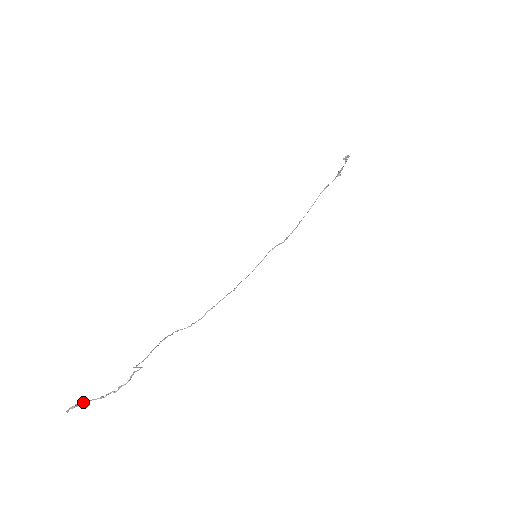
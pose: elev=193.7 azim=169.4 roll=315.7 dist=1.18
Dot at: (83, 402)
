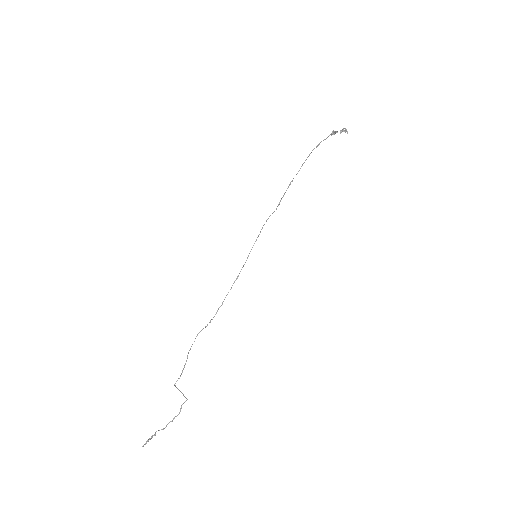
Dot at: (151, 437)
